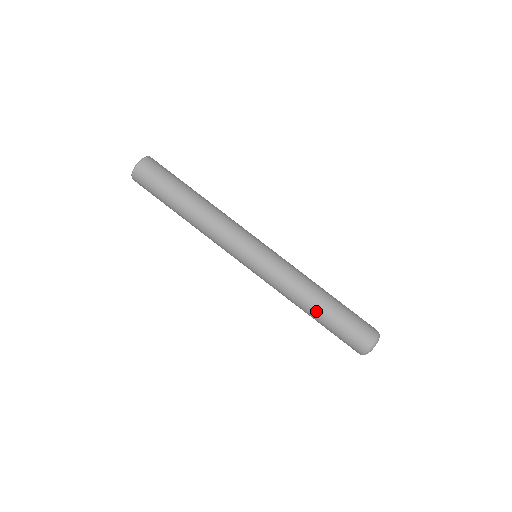
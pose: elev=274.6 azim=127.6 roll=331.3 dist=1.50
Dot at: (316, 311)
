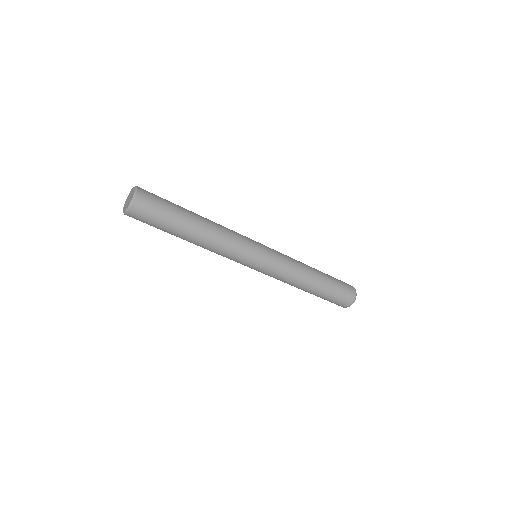
Dot at: occluded
